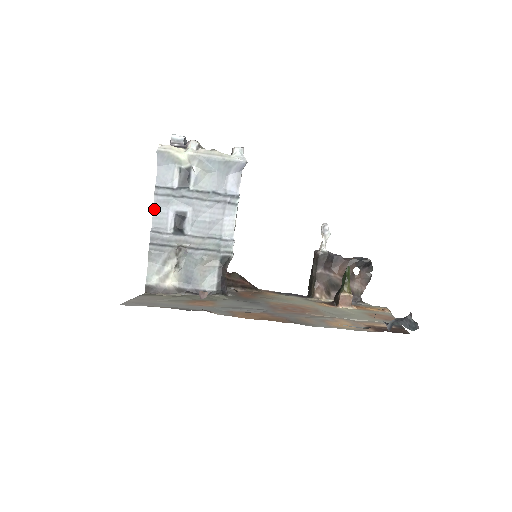
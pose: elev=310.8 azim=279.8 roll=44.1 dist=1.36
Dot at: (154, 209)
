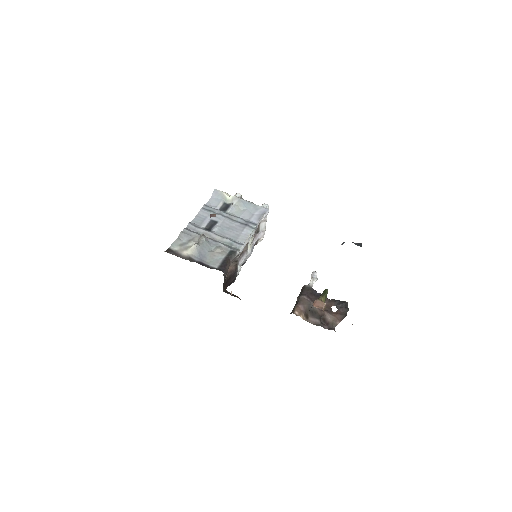
Dot at: (198, 215)
